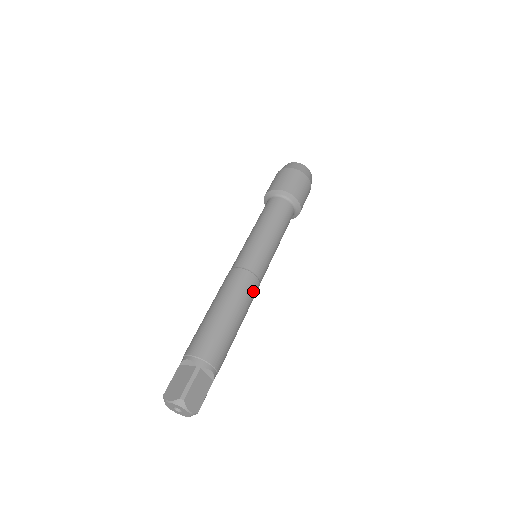
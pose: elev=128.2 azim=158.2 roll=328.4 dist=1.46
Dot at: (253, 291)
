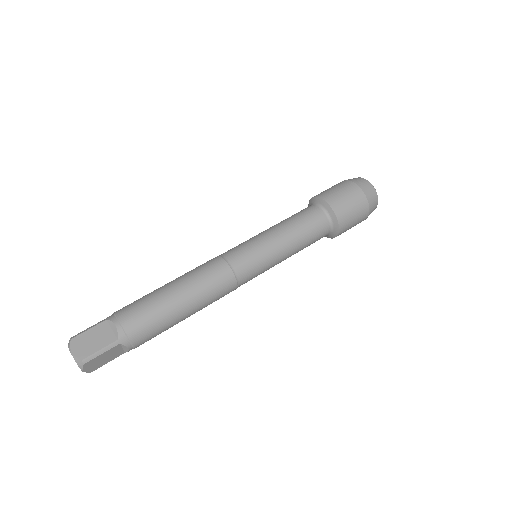
Dot at: (224, 295)
